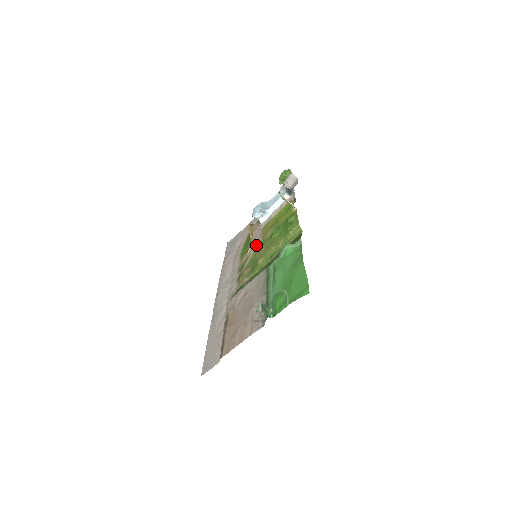
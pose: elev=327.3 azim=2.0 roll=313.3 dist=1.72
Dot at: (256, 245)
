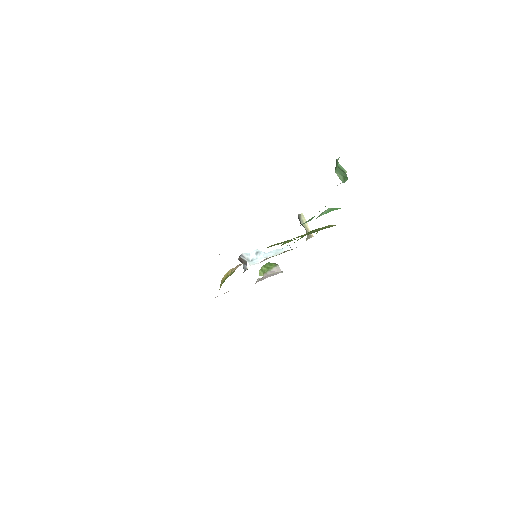
Dot at: occluded
